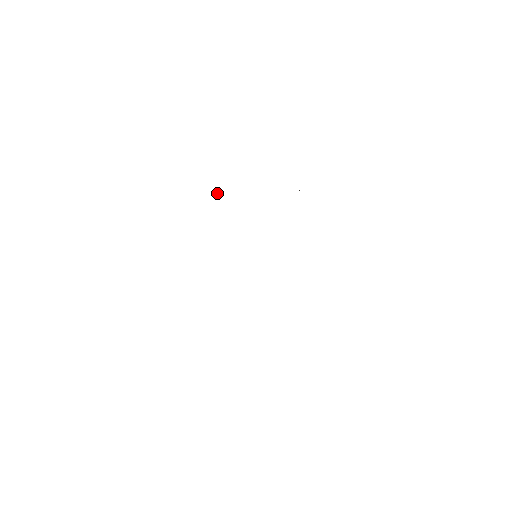
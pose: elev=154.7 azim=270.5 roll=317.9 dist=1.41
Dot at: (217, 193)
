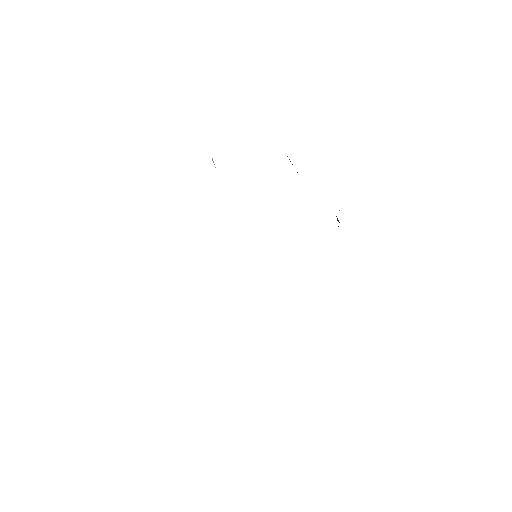
Dot at: occluded
